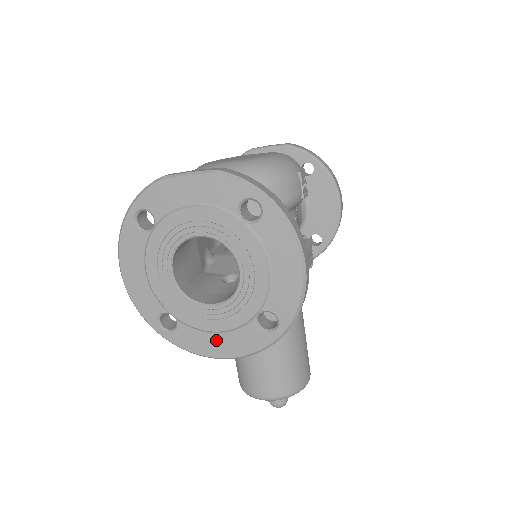
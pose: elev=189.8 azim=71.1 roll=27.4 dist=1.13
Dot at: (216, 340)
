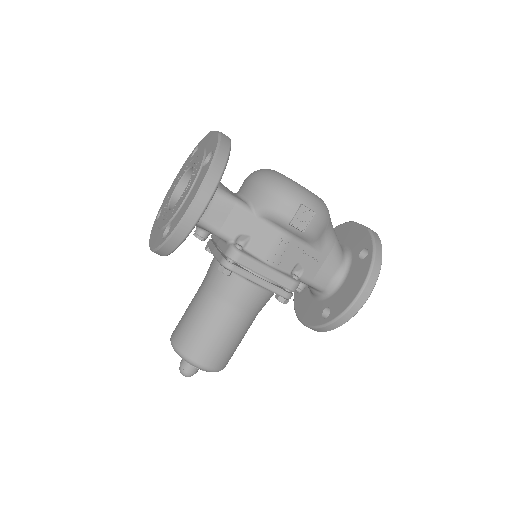
Dot at: (156, 233)
